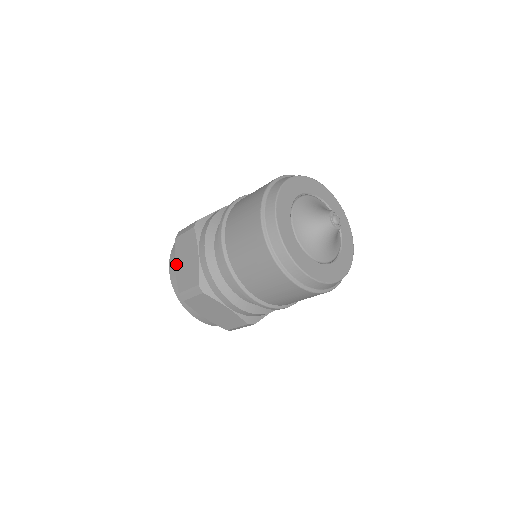
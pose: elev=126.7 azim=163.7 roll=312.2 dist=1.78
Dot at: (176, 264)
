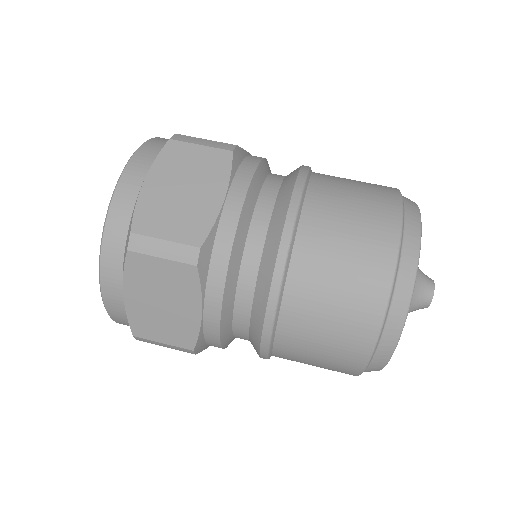
Dot at: (150, 179)
